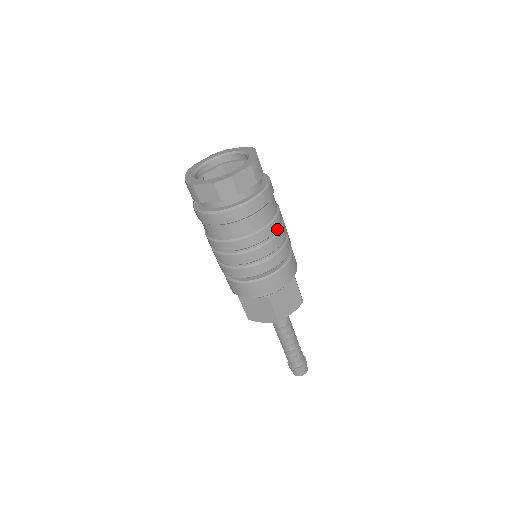
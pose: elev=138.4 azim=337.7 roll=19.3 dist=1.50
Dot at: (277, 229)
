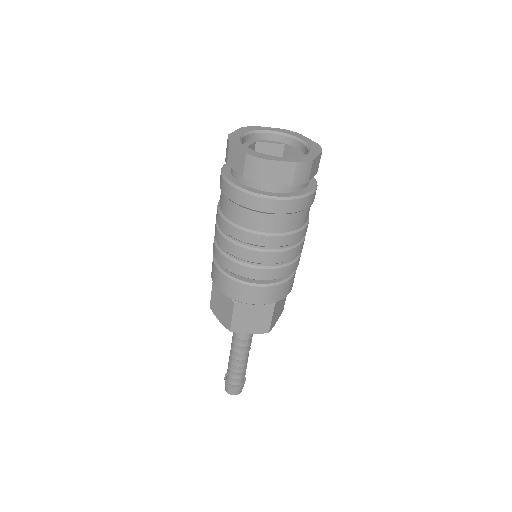
Dot at: (285, 246)
